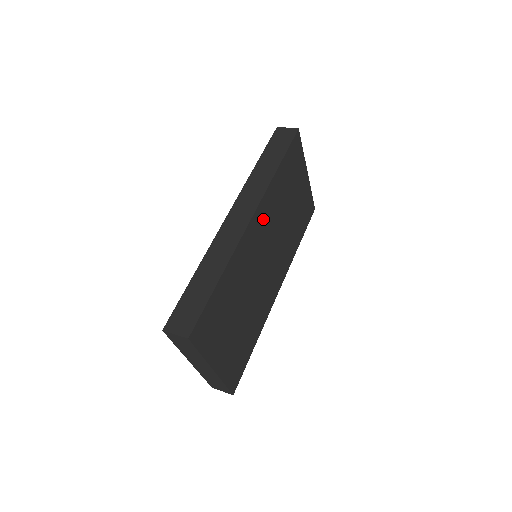
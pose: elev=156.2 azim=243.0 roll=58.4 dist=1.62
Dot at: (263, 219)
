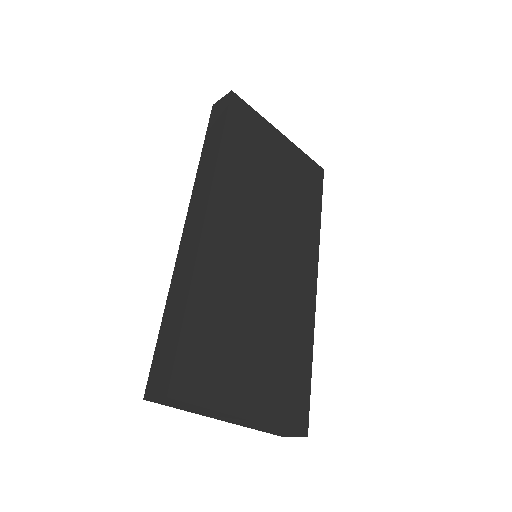
Dot at: (230, 209)
